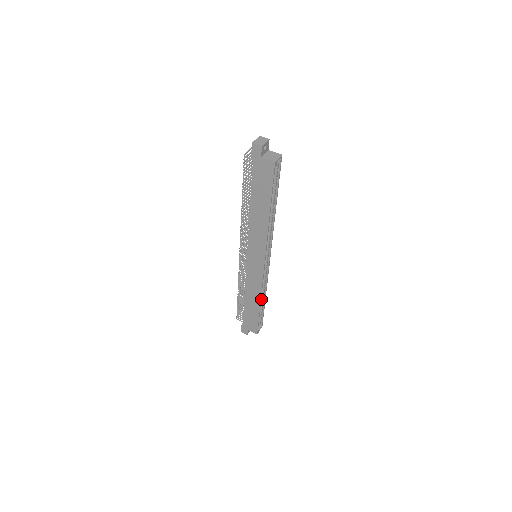
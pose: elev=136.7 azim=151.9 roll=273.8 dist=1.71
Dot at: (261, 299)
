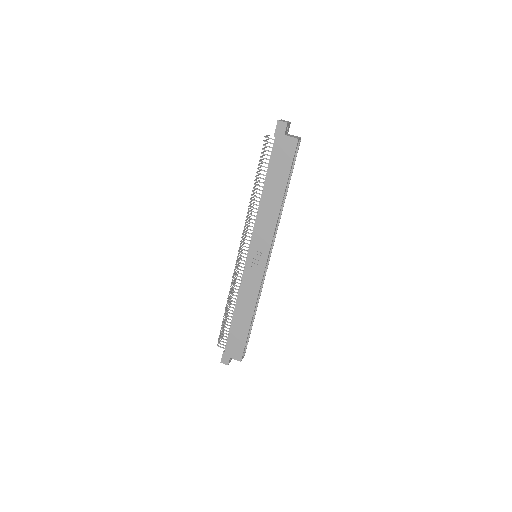
Dot at: occluded
